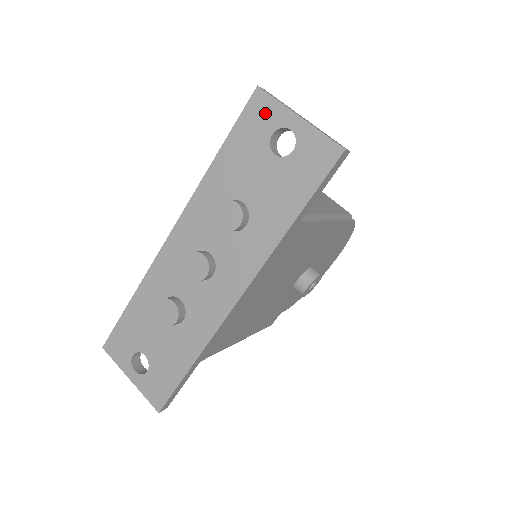
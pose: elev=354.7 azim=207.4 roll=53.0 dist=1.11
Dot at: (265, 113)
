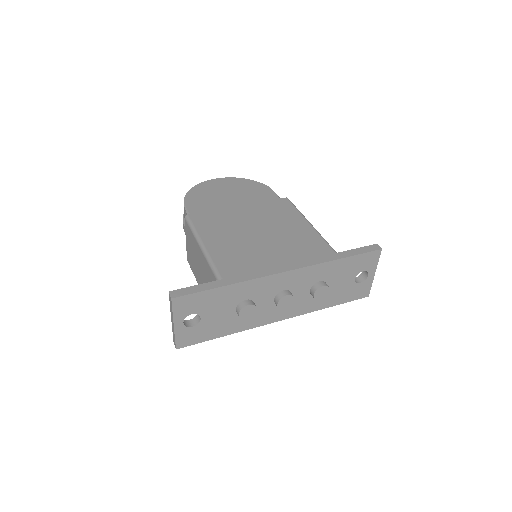
Dot at: (371, 261)
